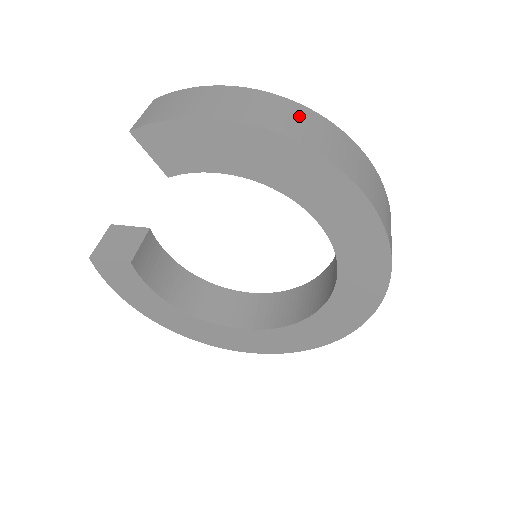
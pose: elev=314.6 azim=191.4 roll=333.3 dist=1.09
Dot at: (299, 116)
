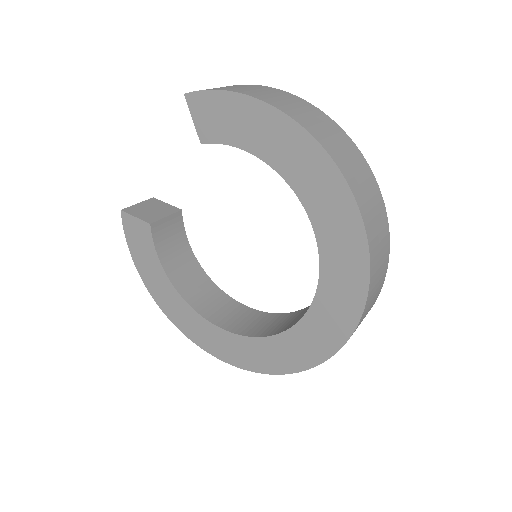
Dot at: (324, 123)
